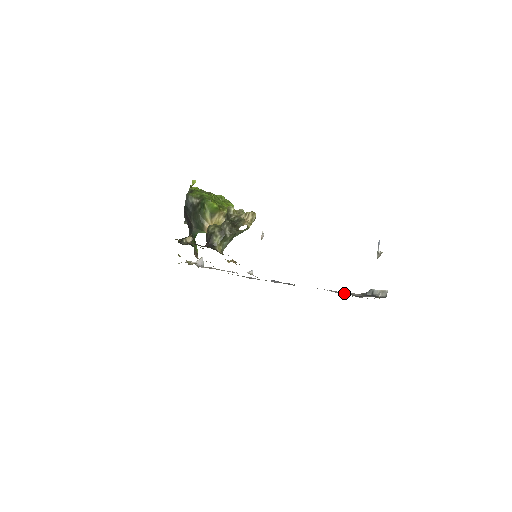
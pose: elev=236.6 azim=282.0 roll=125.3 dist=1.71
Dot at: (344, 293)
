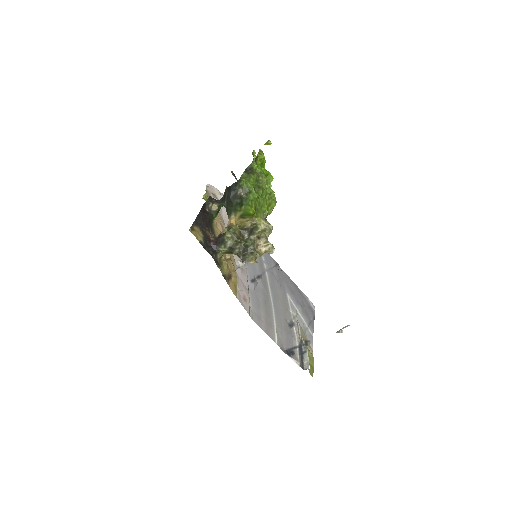
Dot at: (282, 344)
